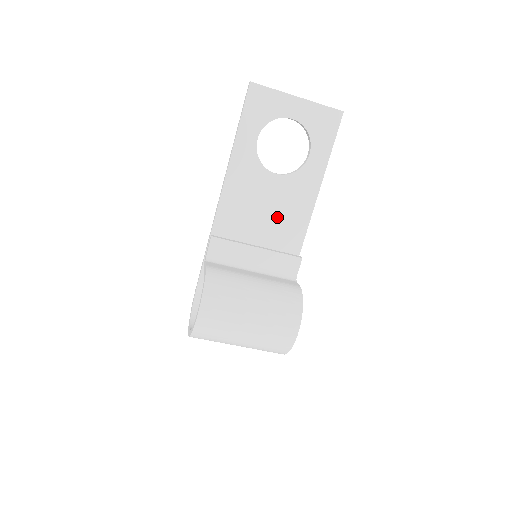
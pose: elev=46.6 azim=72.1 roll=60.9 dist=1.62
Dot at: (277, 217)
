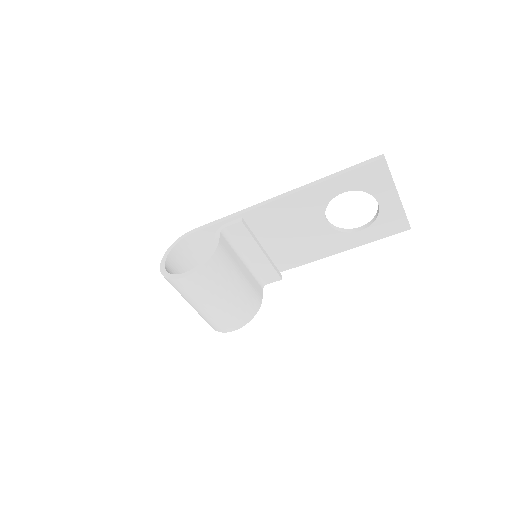
Dot at: (296, 243)
